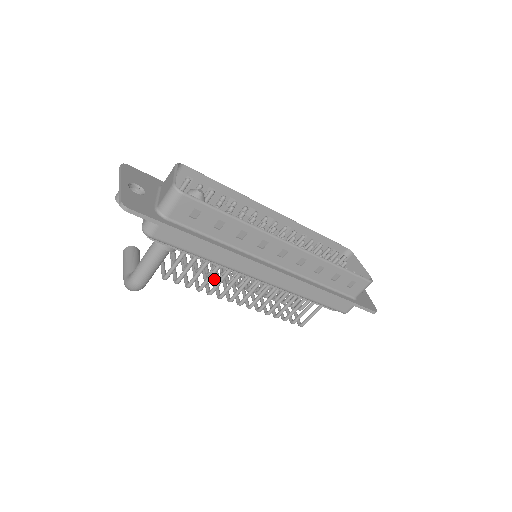
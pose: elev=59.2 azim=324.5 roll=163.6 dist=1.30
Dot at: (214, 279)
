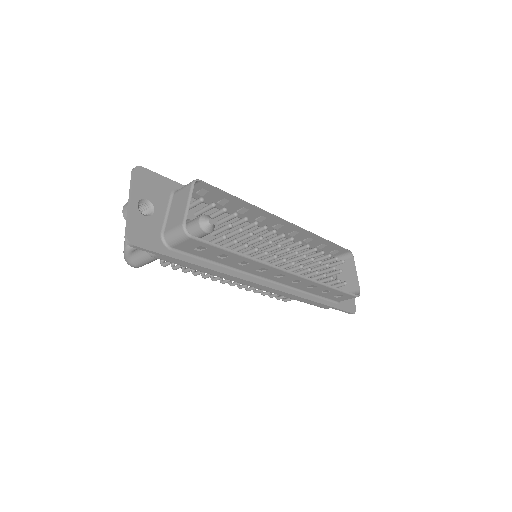
Dot at: occluded
